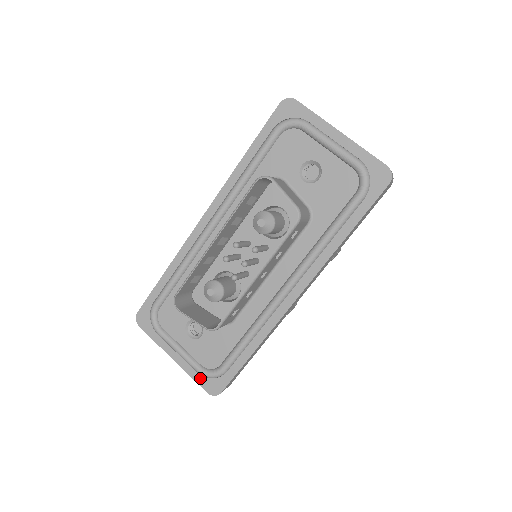
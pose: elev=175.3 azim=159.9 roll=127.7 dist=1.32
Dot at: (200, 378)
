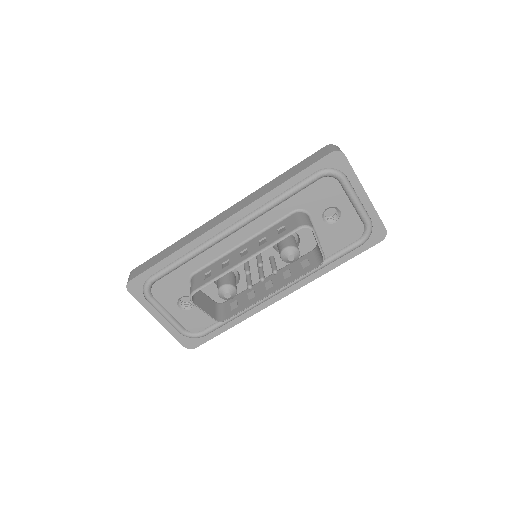
Dot at: (180, 337)
